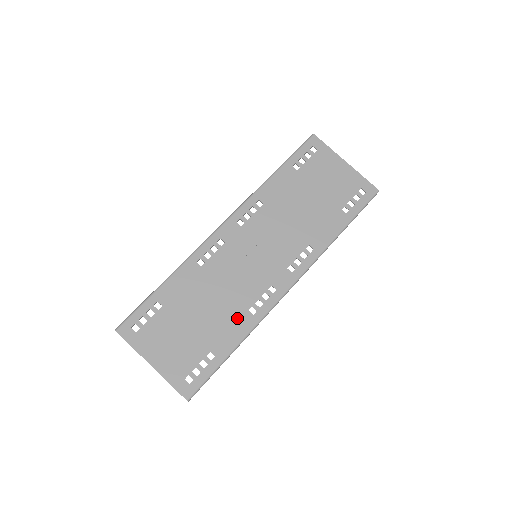
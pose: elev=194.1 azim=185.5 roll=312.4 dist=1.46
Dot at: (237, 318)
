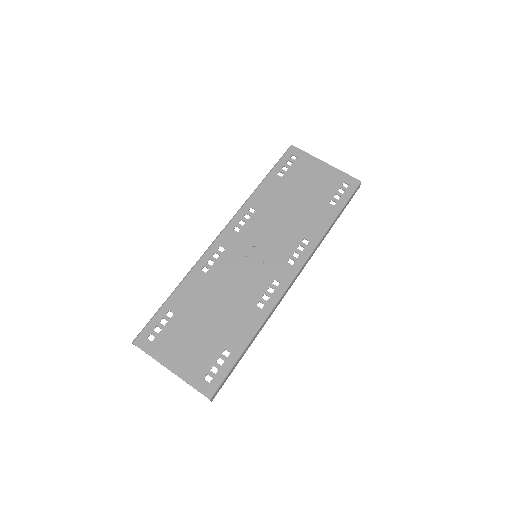
Dot at: (246, 314)
